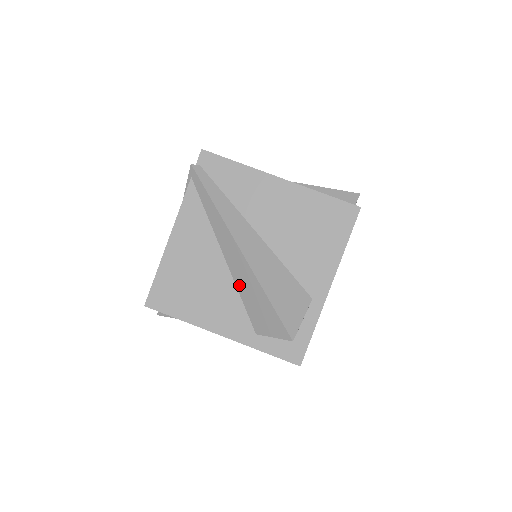
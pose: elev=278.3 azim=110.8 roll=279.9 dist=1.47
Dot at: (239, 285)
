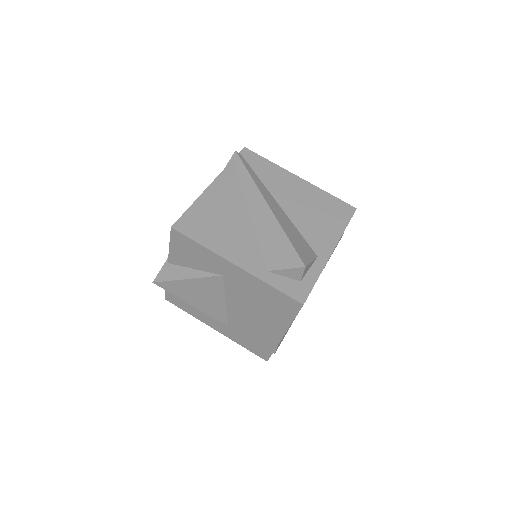
Dot at: (259, 231)
